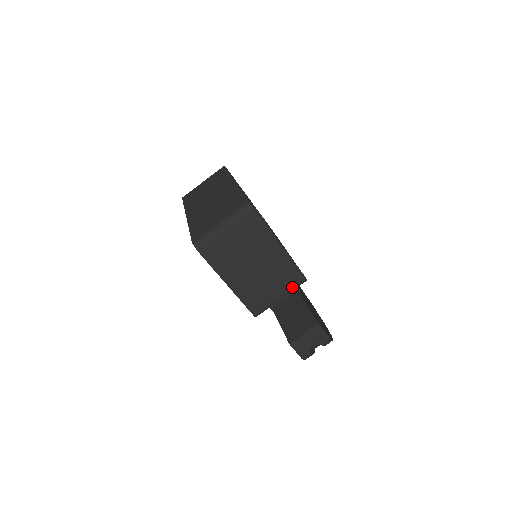
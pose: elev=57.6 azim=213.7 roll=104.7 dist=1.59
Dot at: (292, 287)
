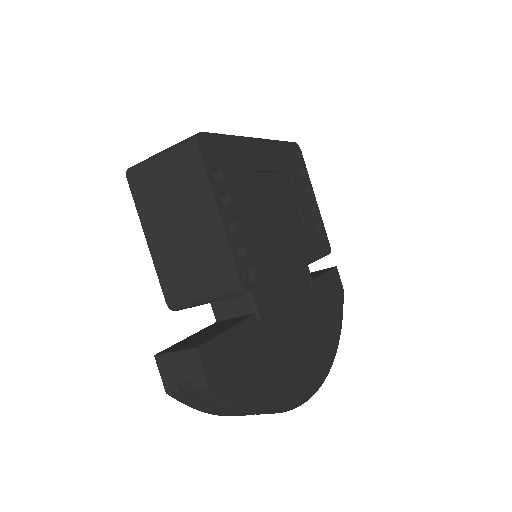
Dot at: (221, 289)
